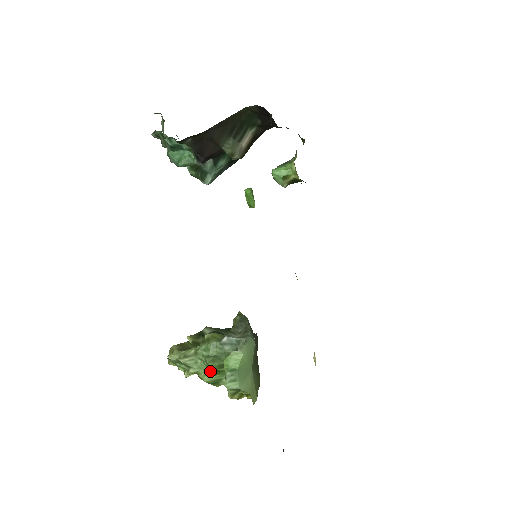
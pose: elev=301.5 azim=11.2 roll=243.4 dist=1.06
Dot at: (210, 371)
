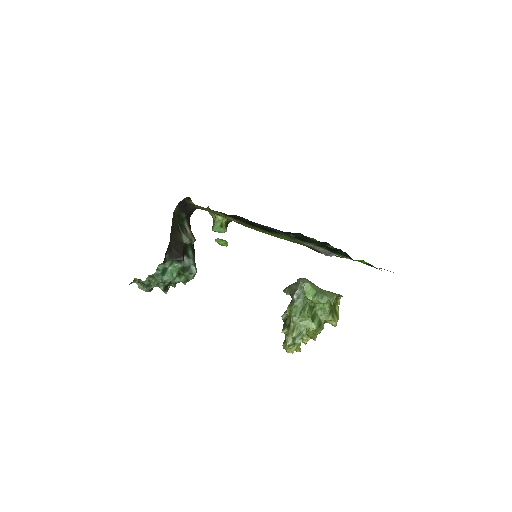
Dot at: (310, 320)
